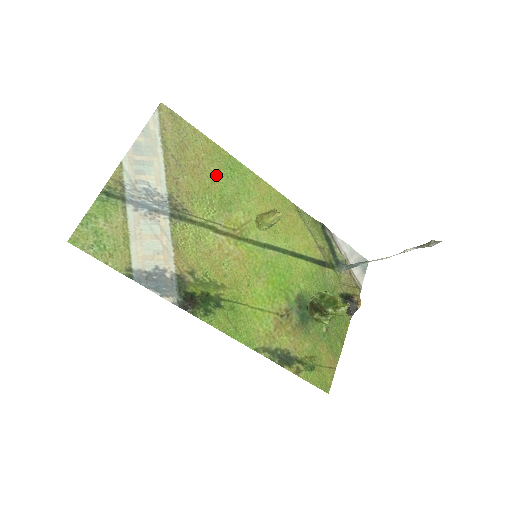
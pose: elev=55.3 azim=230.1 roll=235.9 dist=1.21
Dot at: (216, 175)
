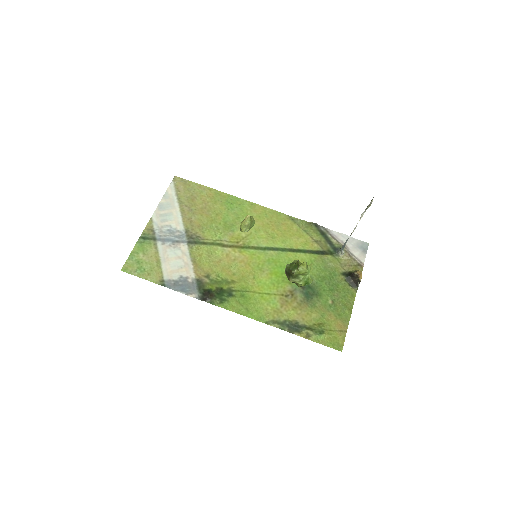
Dot at: (219, 210)
